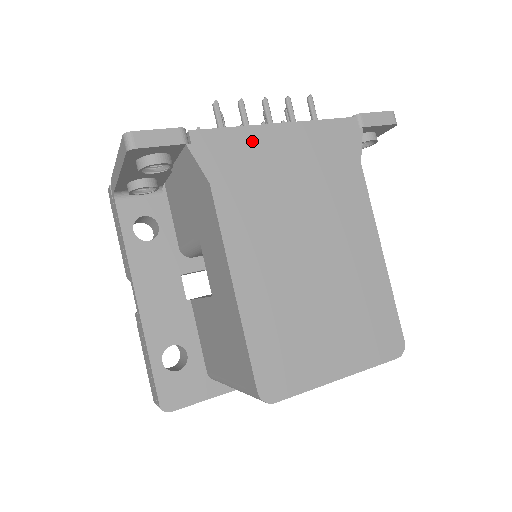
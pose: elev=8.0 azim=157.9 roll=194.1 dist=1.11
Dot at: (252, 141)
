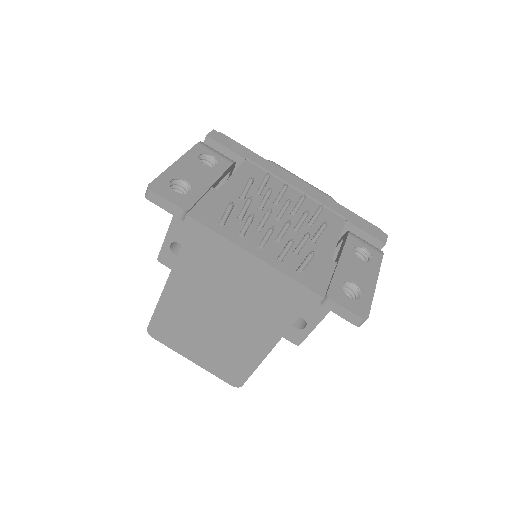
Dot at: (226, 250)
